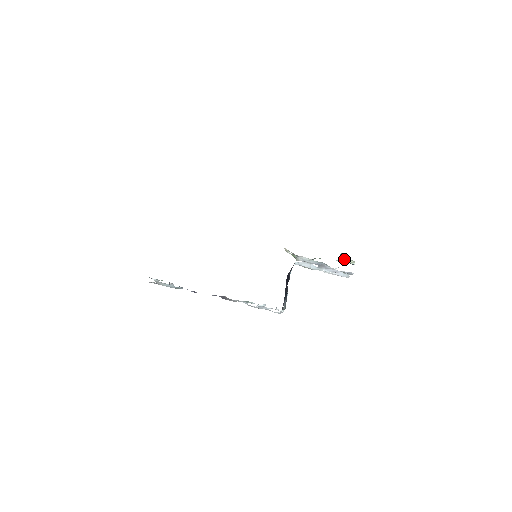
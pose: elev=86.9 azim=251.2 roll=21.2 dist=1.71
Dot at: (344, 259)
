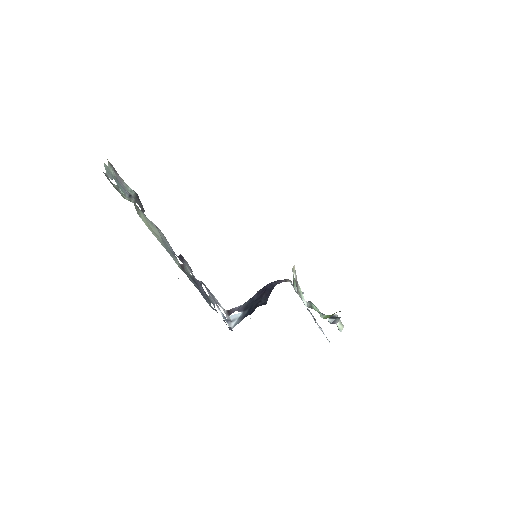
Dot at: (337, 321)
